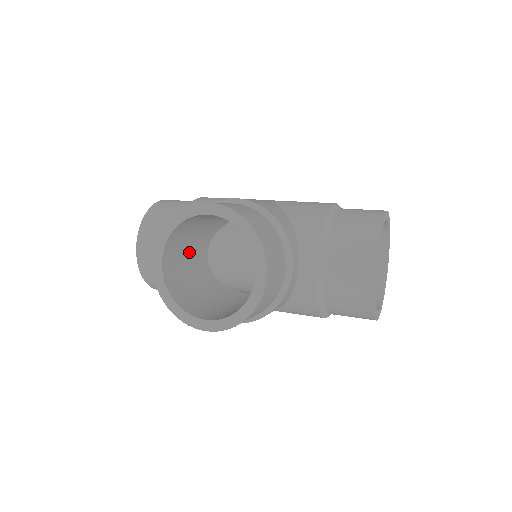
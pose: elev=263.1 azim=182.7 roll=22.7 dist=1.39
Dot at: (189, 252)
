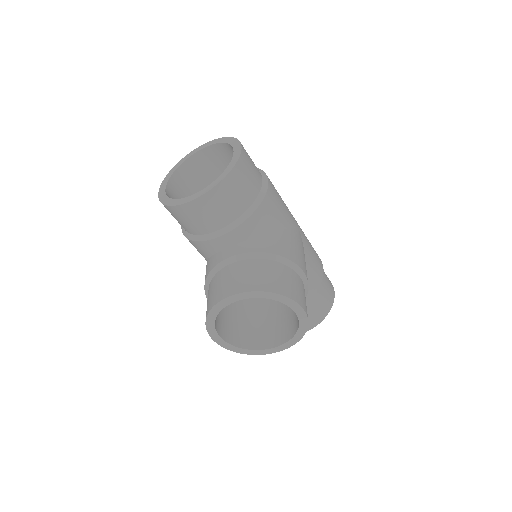
Dot at: occluded
